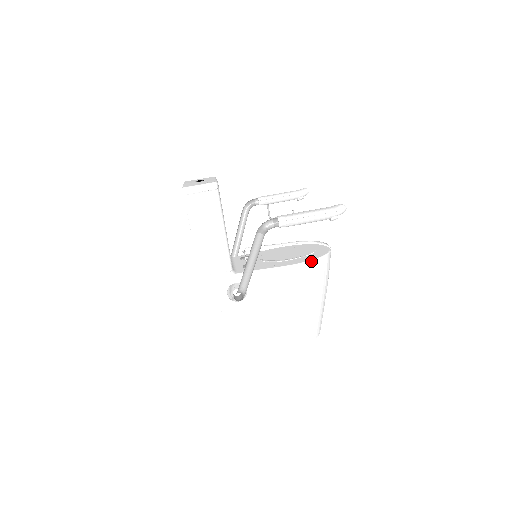
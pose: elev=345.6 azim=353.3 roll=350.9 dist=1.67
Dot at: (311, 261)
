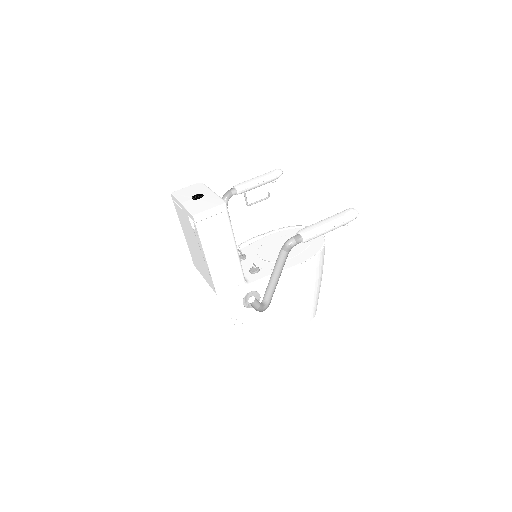
Dot at: (315, 256)
